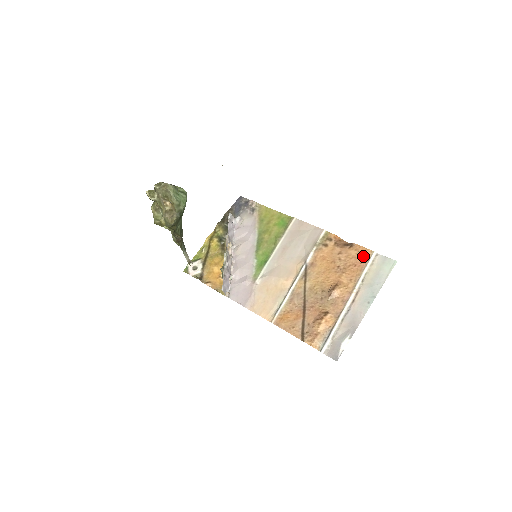
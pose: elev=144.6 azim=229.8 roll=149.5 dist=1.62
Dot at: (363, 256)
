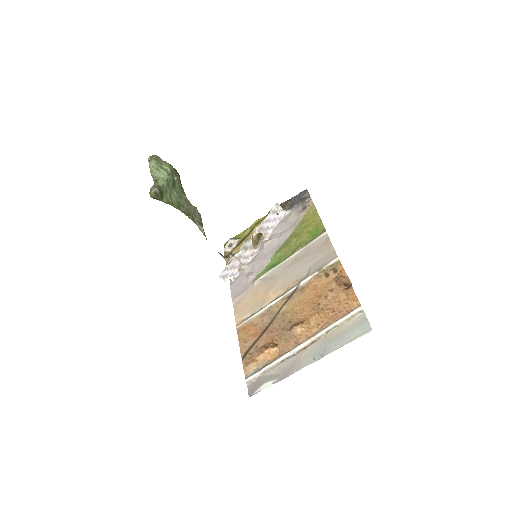
Dot at: (348, 305)
